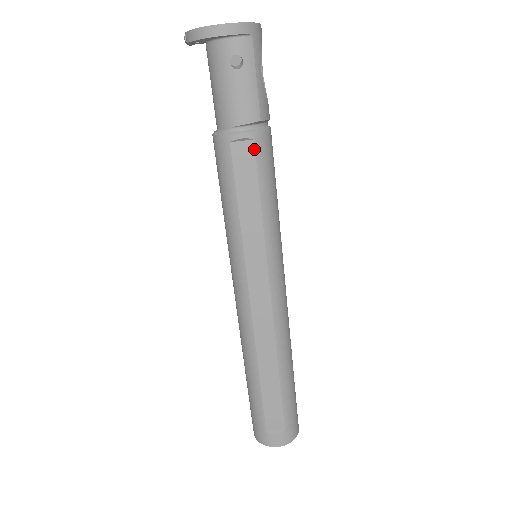
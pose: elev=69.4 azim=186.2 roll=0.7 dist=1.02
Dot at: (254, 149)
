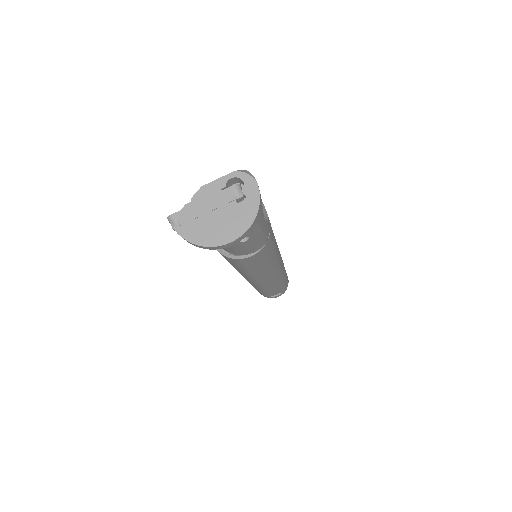
Dot at: (261, 254)
